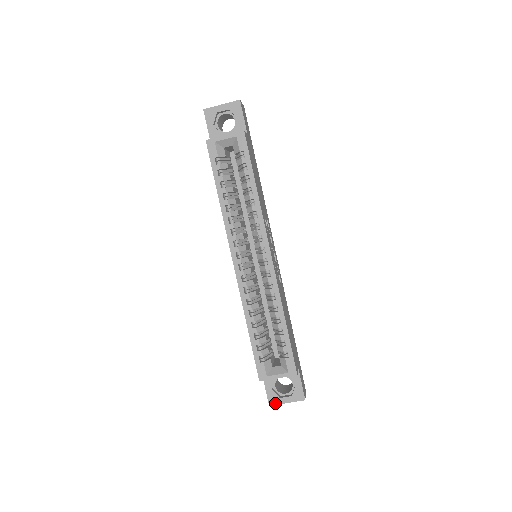
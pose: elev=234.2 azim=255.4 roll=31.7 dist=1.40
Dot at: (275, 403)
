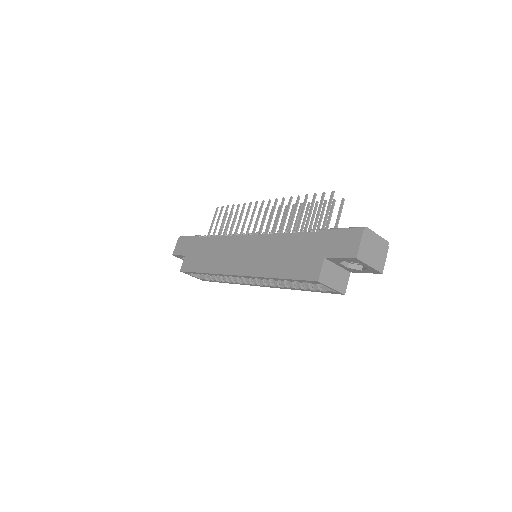
Dot at: (177, 257)
